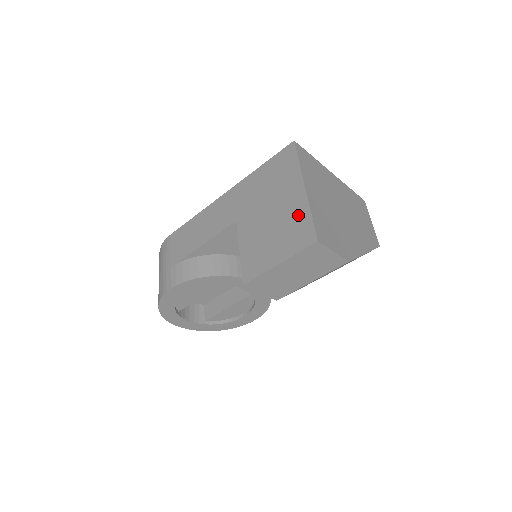
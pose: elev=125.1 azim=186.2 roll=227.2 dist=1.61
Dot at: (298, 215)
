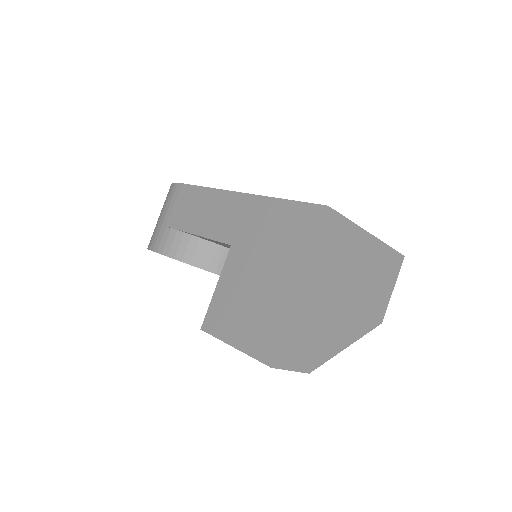
Dot at: (275, 314)
